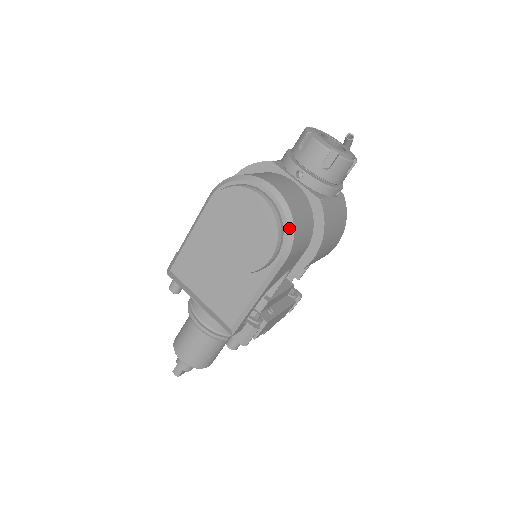
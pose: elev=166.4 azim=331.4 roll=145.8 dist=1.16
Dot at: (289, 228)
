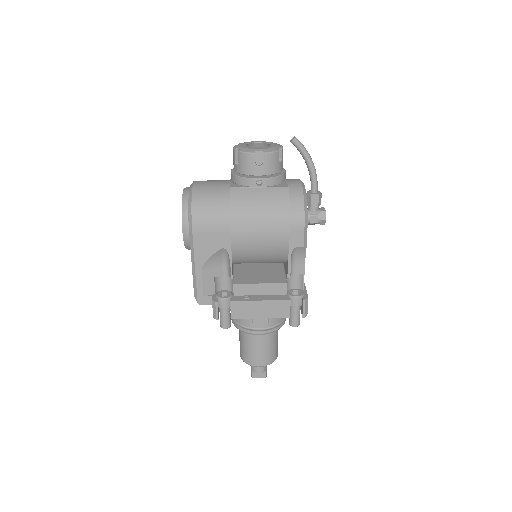
Dot at: (189, 207)
